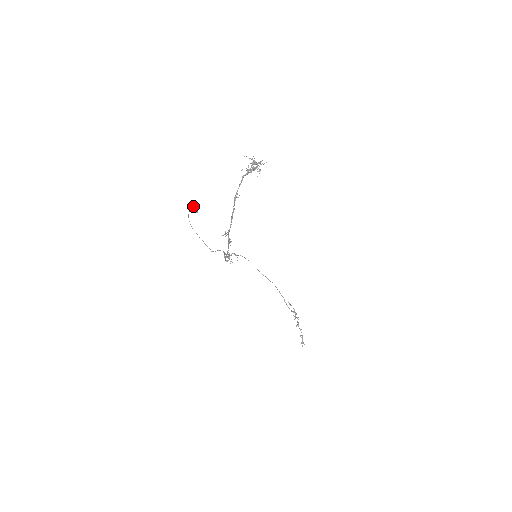
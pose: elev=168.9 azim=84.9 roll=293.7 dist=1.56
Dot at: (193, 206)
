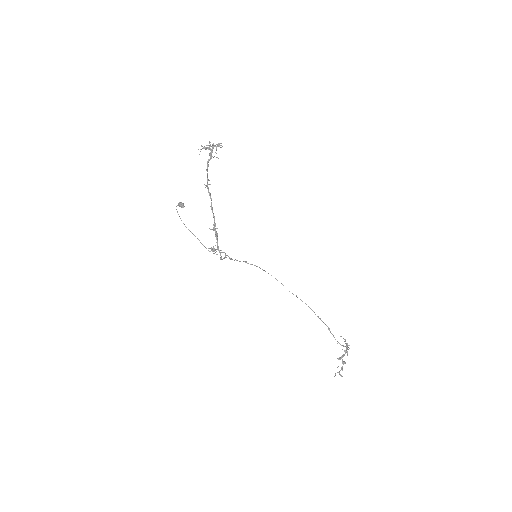
Dot at: (180, 202)
